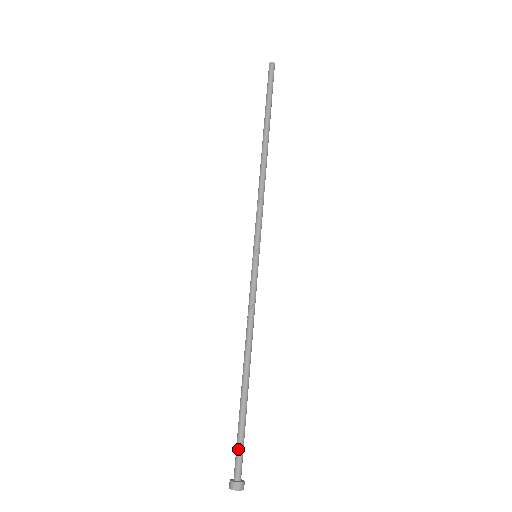
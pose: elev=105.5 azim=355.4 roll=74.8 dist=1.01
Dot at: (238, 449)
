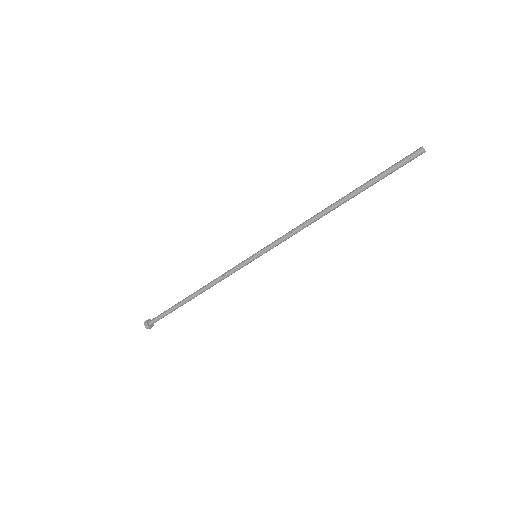
Dot at: (160, 316)
